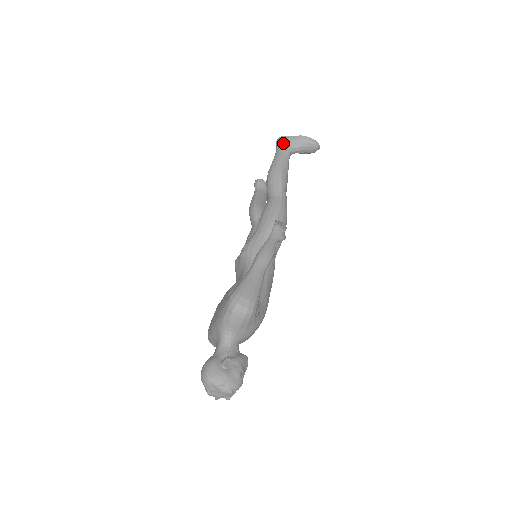
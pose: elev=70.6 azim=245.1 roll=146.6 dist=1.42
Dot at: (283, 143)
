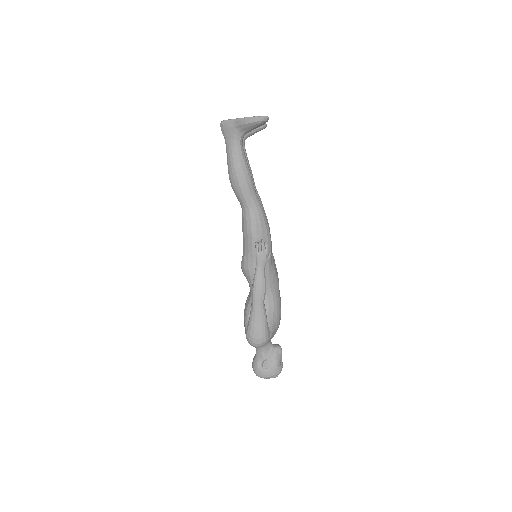
Dot at: (227, 134)
